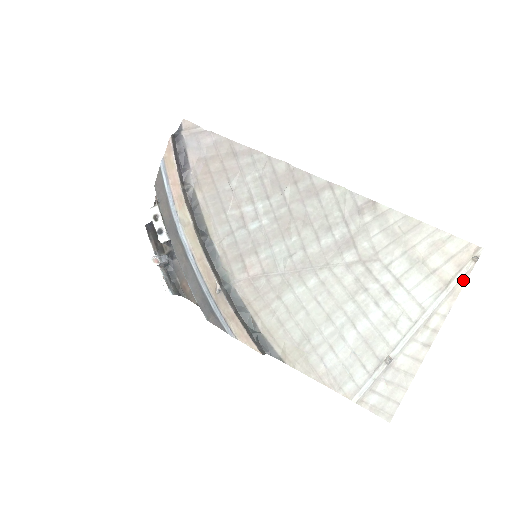
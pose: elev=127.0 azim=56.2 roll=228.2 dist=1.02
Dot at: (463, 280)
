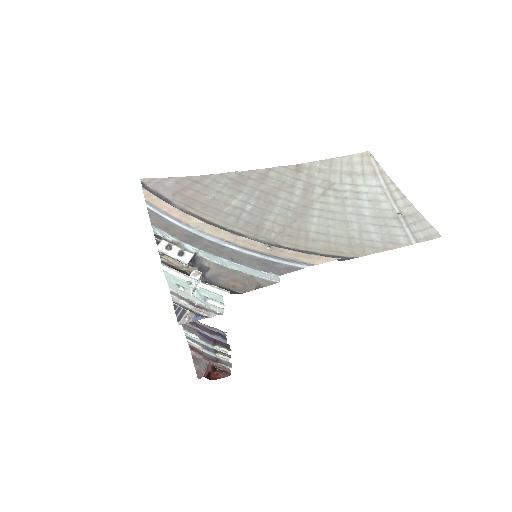
Dot at: (378, 166)
